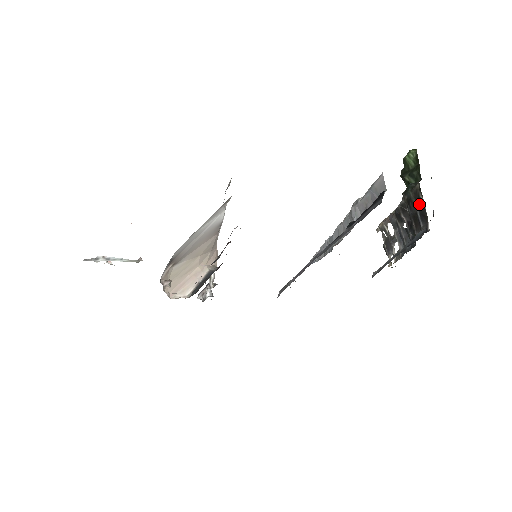
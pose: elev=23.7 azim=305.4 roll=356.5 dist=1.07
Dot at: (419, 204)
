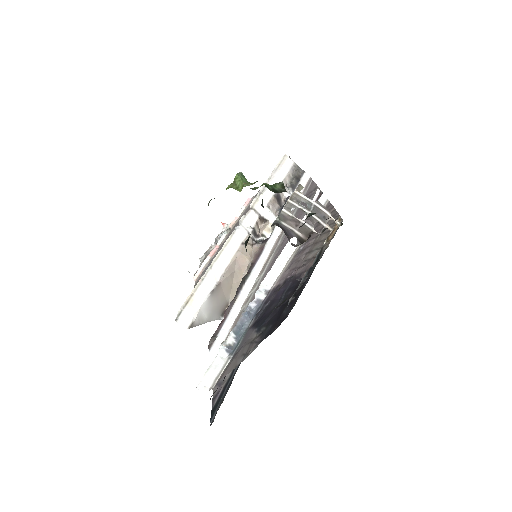
Dot at: occluded
